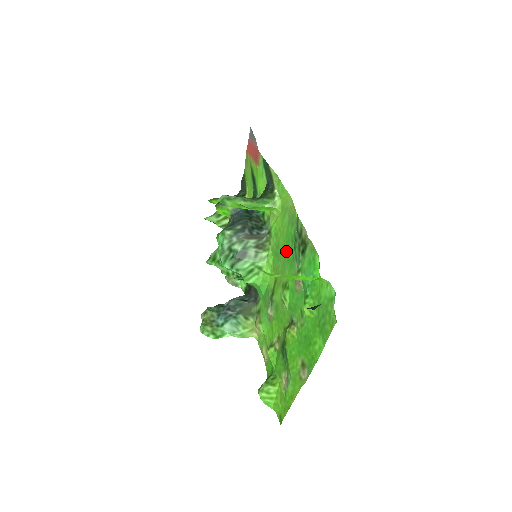
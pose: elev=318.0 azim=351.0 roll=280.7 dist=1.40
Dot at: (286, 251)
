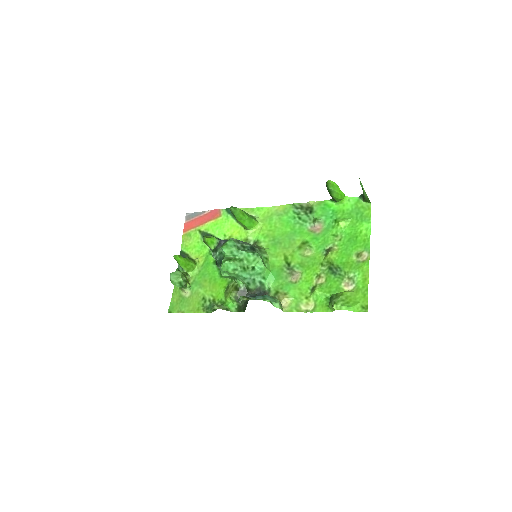
Dot at: (288, 230)
